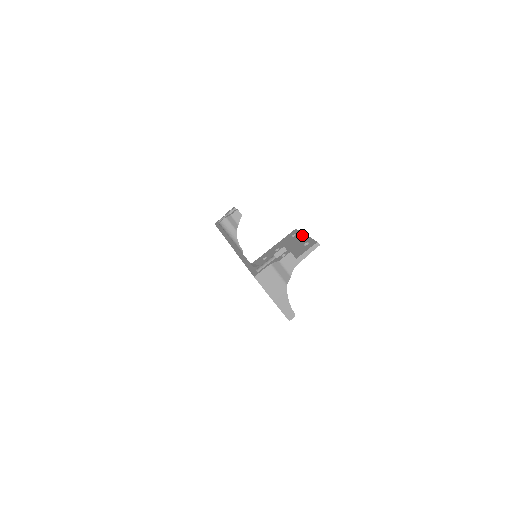
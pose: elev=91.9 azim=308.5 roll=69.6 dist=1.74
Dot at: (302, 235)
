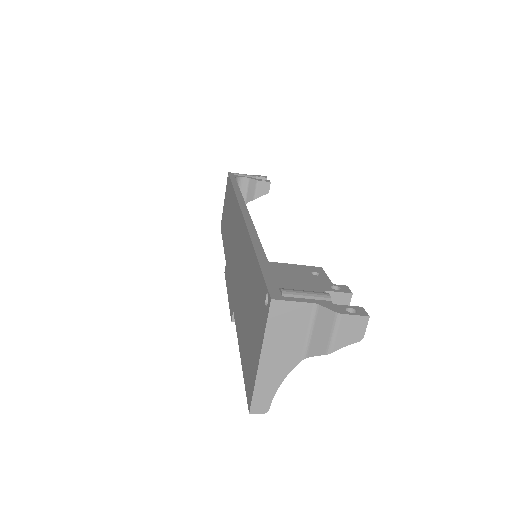
Dot at: (330, 283)
